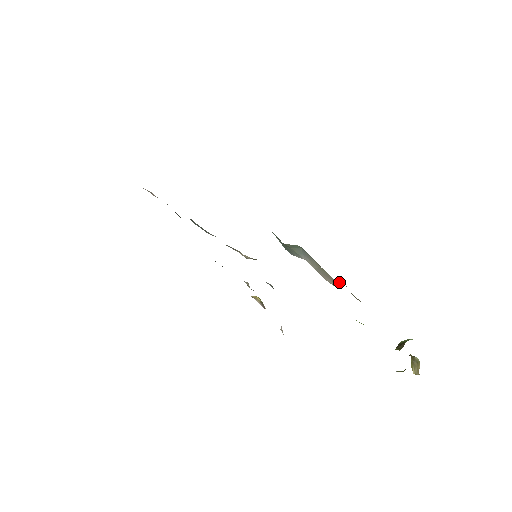
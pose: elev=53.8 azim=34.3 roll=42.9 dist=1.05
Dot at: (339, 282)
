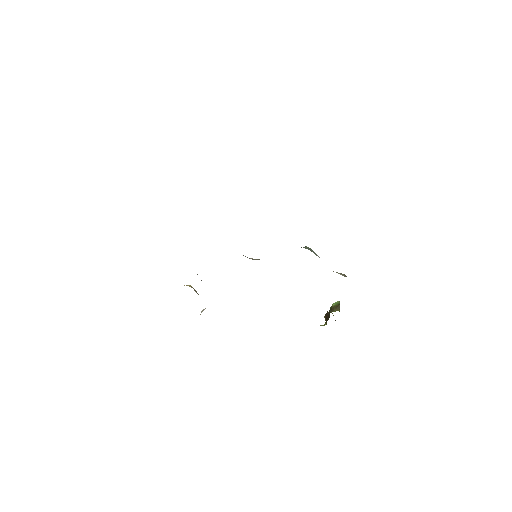
Dot at: (340, 273)
